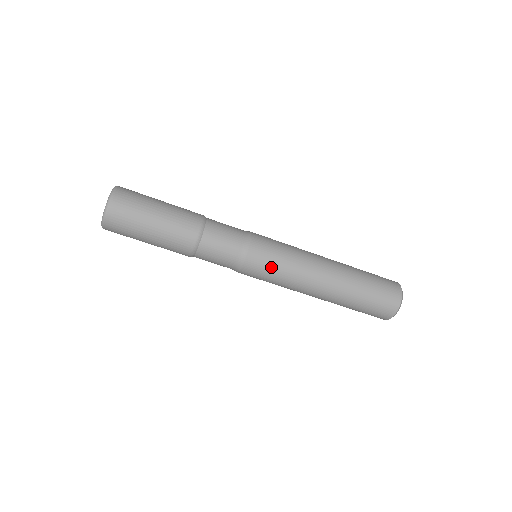
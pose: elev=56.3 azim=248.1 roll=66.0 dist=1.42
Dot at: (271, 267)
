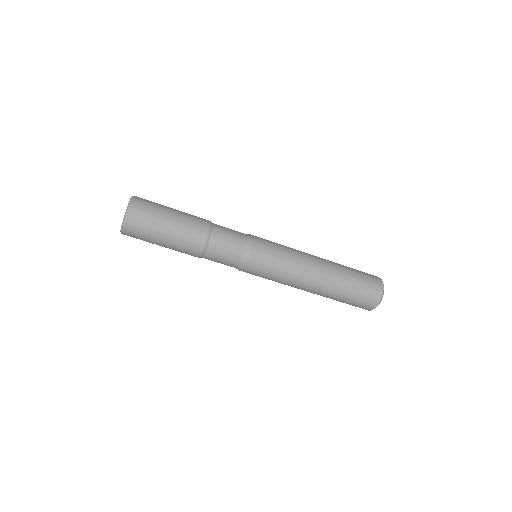
Dot at: (274, 251)
